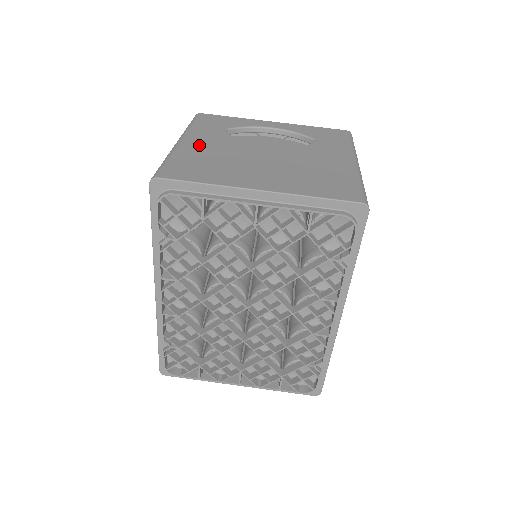
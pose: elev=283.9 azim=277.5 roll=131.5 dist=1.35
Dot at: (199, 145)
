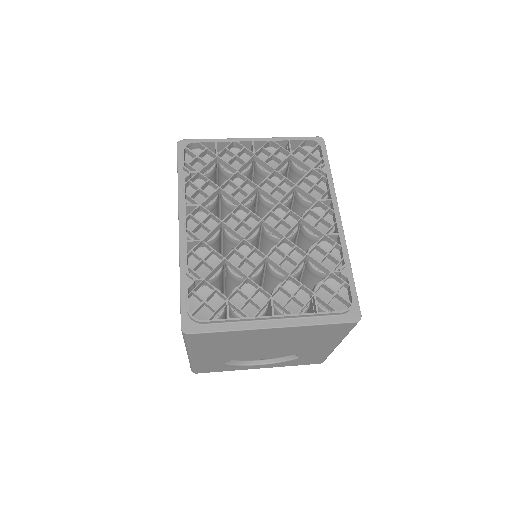
Dot at: occluded
